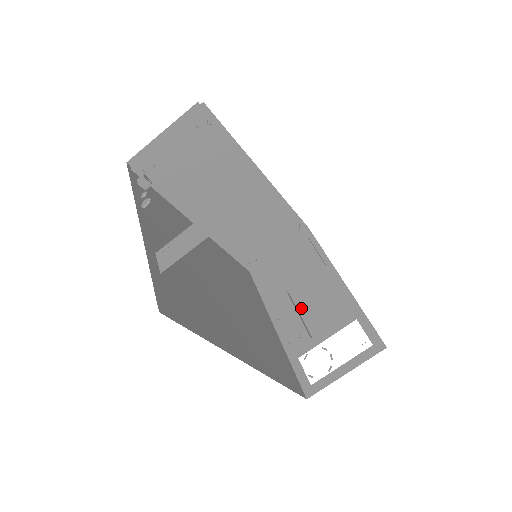
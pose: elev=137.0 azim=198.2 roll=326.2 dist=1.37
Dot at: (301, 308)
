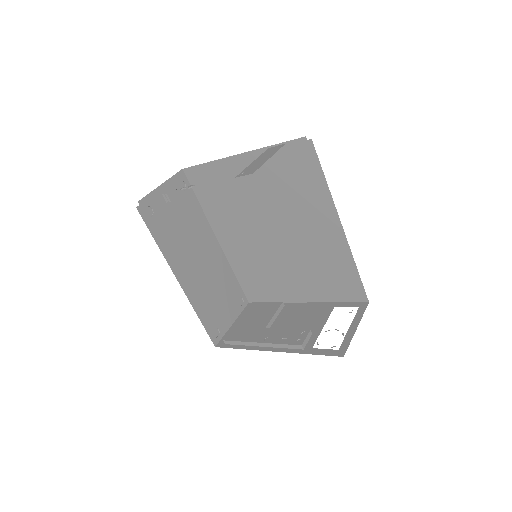
Dot at: occluded
